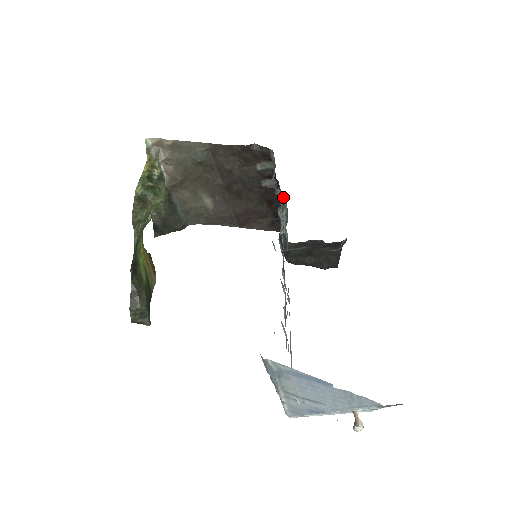
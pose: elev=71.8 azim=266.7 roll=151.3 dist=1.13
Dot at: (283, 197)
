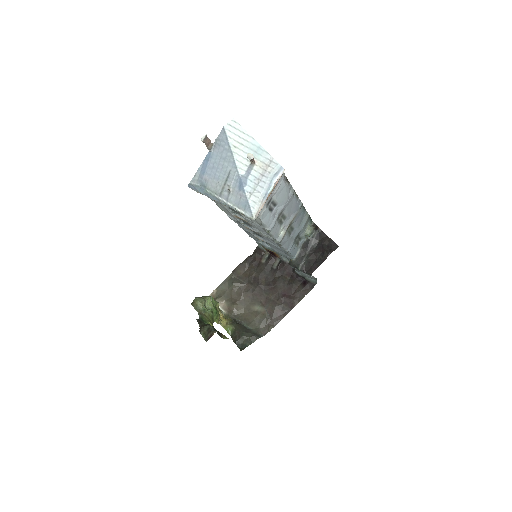
Dot at: occluded
